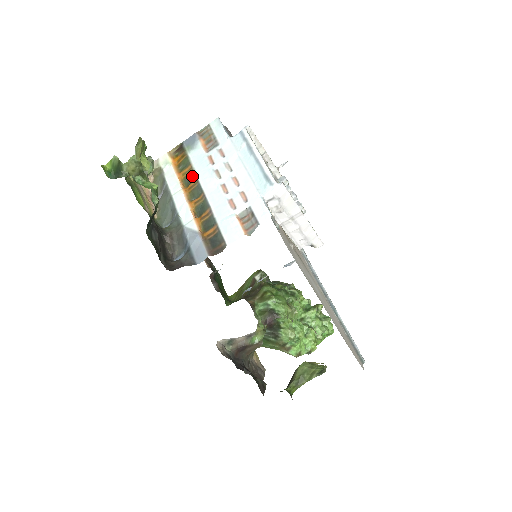
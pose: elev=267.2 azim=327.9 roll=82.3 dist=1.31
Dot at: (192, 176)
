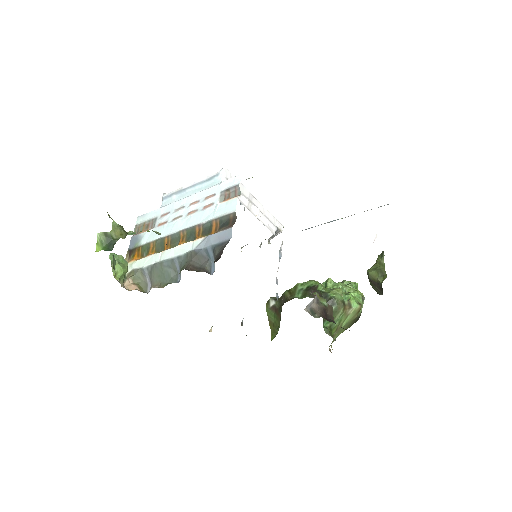
Dot at: (160, 242)
